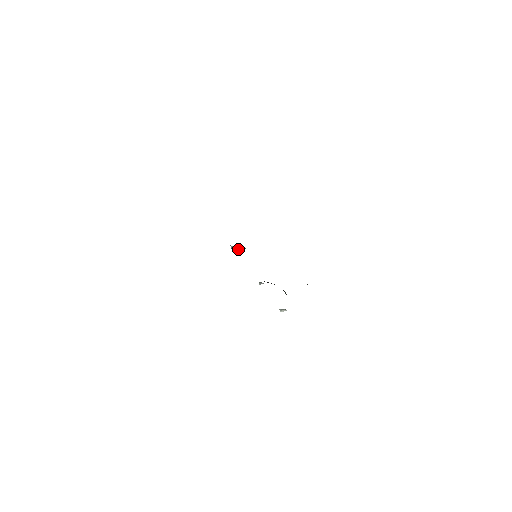
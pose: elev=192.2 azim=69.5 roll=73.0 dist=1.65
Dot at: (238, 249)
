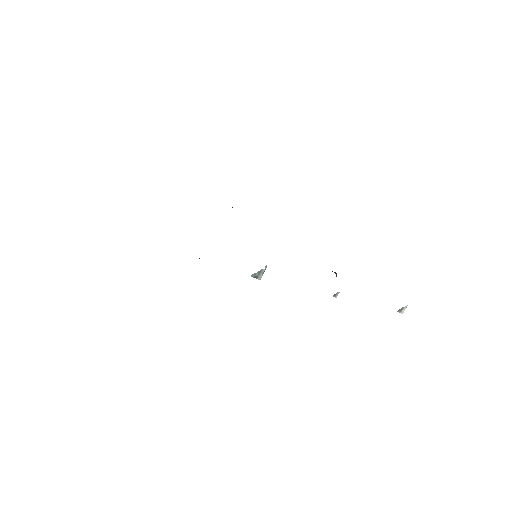
Dot at: (261, 273)
